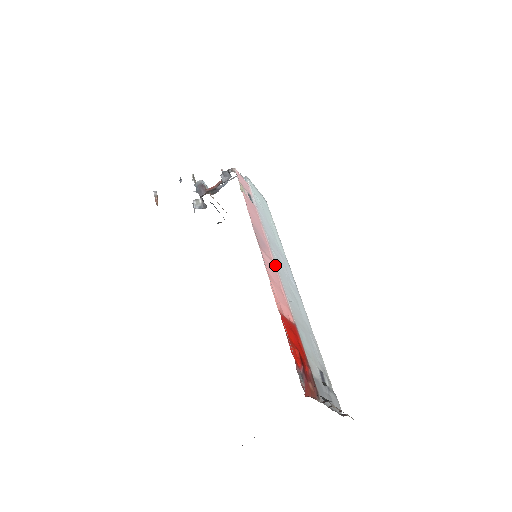
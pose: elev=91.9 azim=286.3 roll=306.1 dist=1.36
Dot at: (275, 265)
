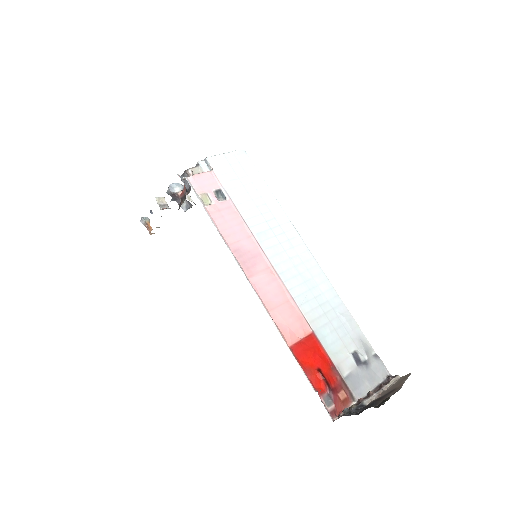
Dot at: (274, 271)
